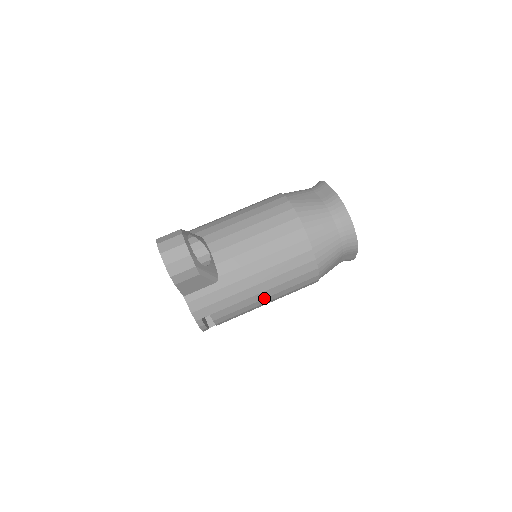
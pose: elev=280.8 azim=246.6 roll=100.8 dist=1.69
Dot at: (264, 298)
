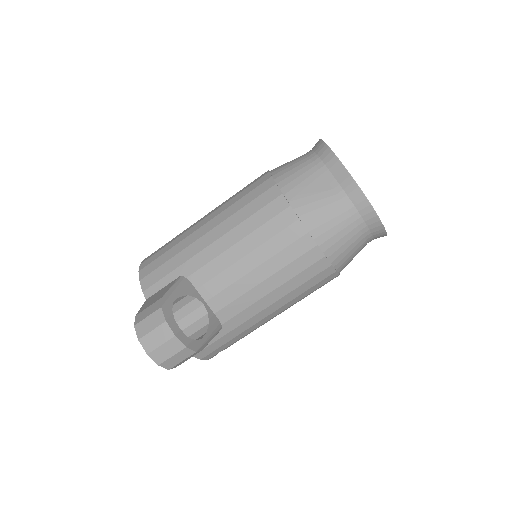
Dot at: (278, 314)
